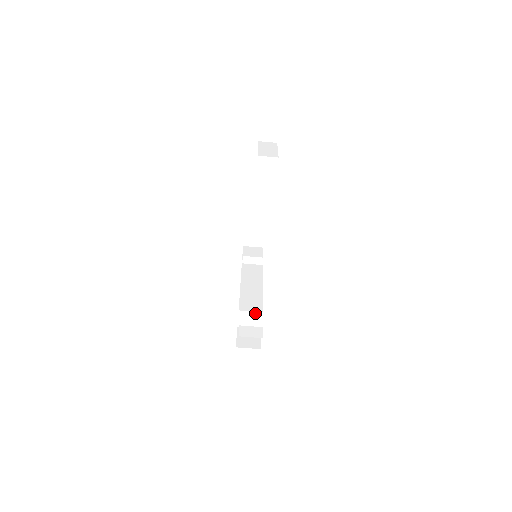
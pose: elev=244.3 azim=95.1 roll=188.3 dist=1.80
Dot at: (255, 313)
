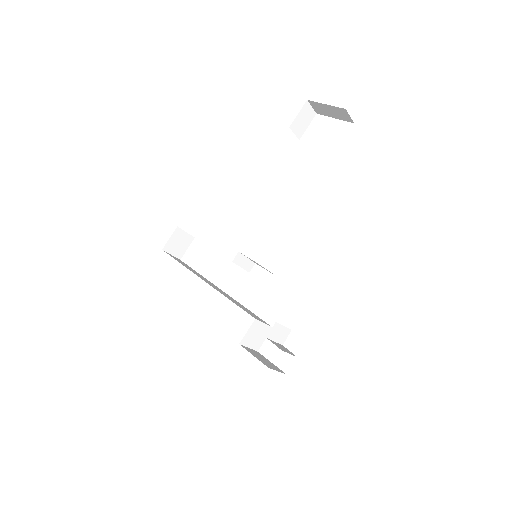
Dot at: (266, 327)
